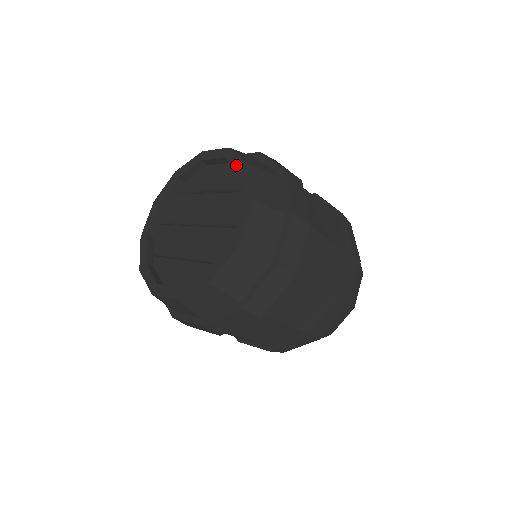
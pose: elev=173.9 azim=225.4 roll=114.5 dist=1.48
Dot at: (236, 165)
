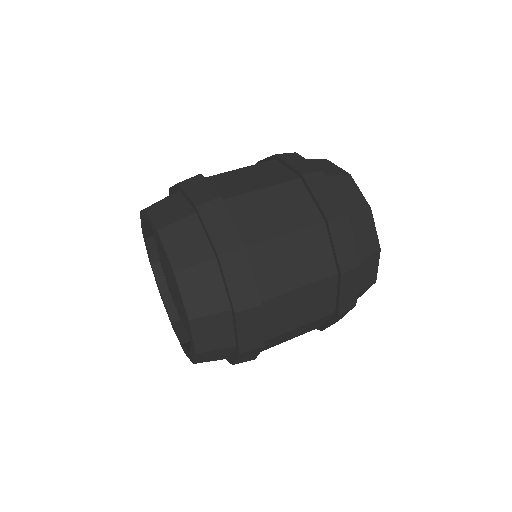
Dot at: (154, 231)
